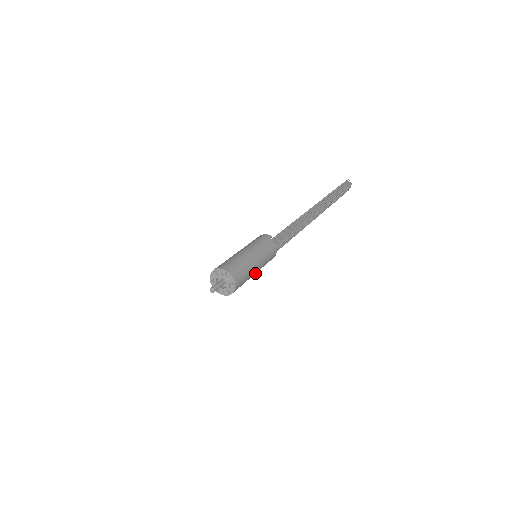
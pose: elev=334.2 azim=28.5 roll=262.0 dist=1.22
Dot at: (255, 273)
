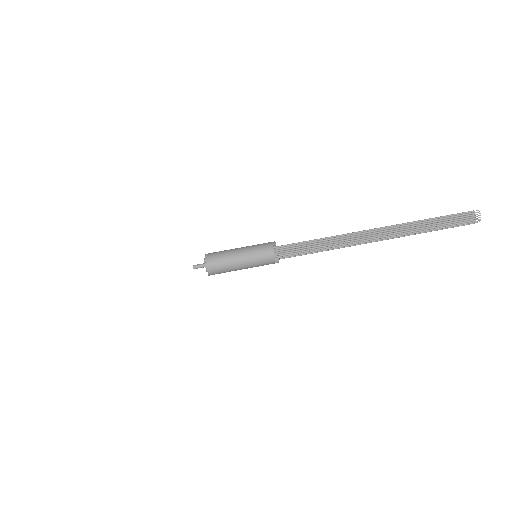
Dot at: (242, 268)
